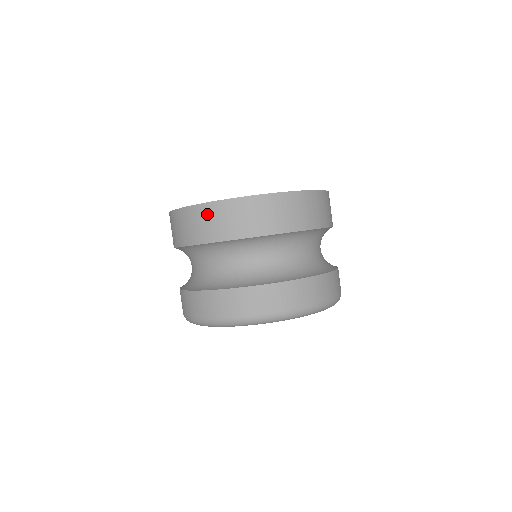
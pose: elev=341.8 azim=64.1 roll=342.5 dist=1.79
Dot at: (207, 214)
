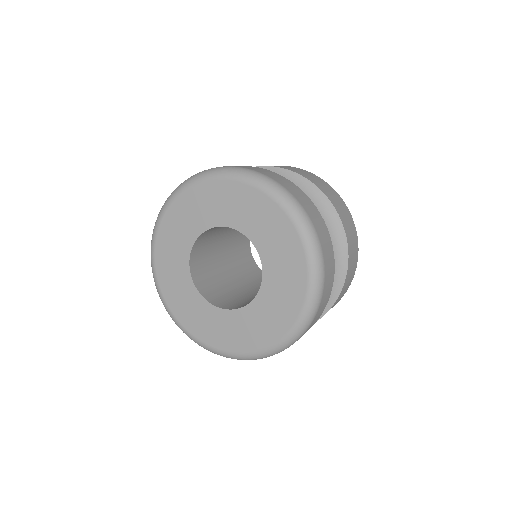
Dot at: occluded
